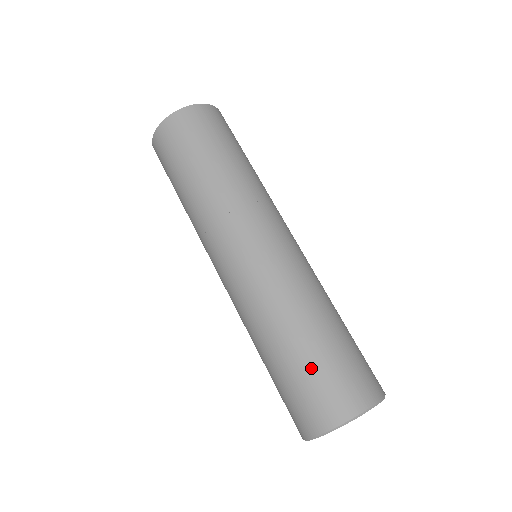
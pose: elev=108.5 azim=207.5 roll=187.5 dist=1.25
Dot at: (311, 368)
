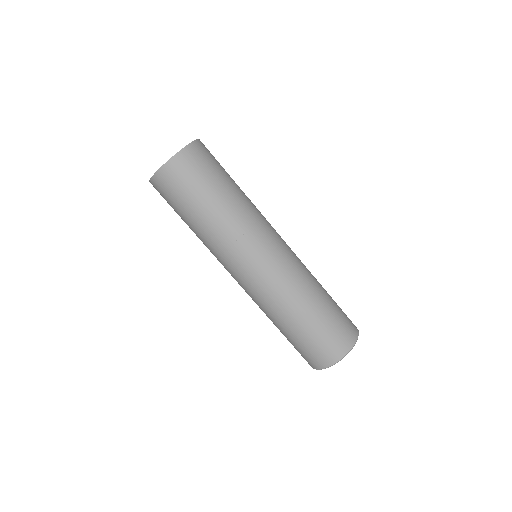
Dot at: (308, 339)
